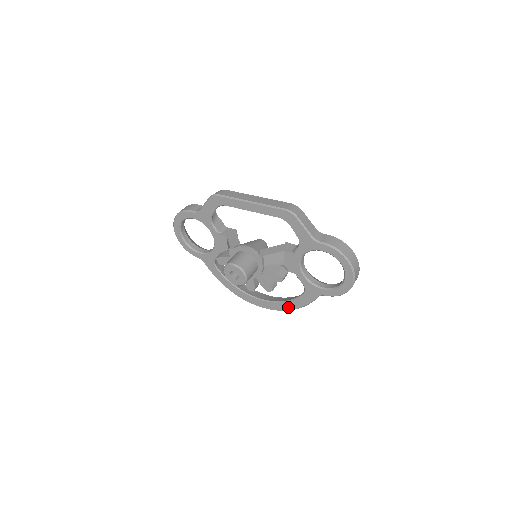
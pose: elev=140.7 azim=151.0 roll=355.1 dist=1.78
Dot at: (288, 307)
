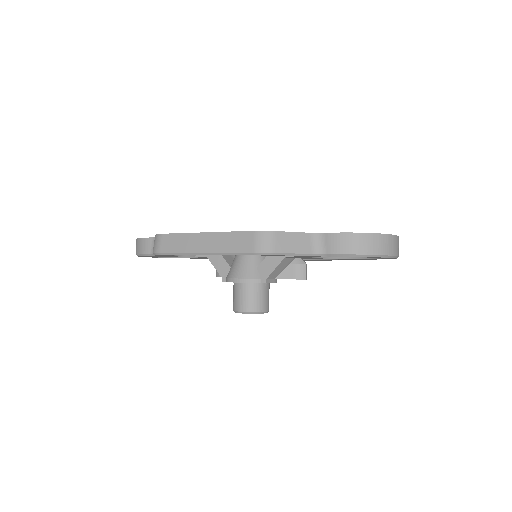
Dot at: occluded
